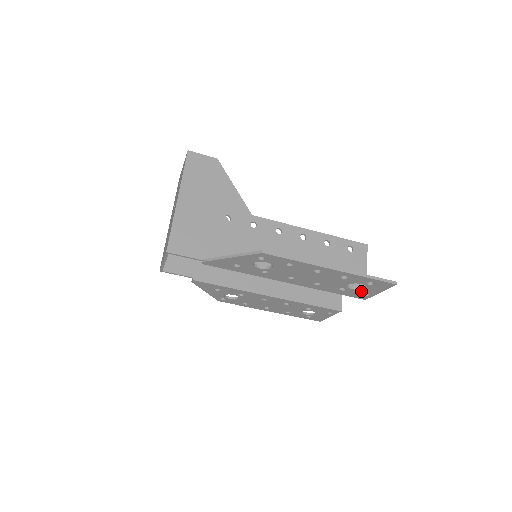
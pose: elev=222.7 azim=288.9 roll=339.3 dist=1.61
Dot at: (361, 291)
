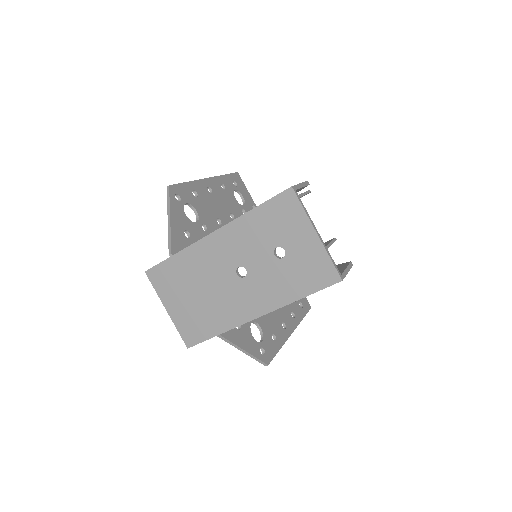
Dot at: occluded
